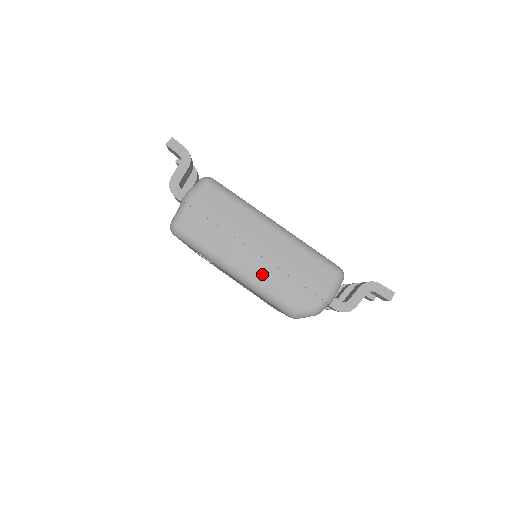
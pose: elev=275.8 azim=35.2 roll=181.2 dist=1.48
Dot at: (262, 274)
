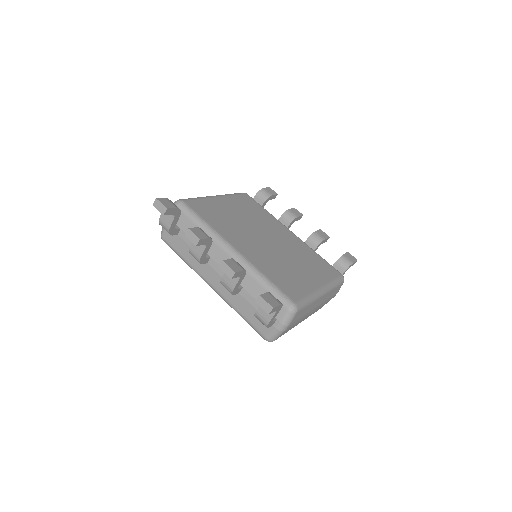
Dot at: occluded
